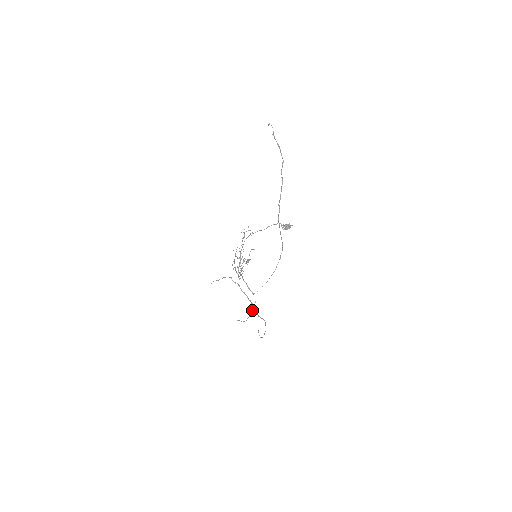
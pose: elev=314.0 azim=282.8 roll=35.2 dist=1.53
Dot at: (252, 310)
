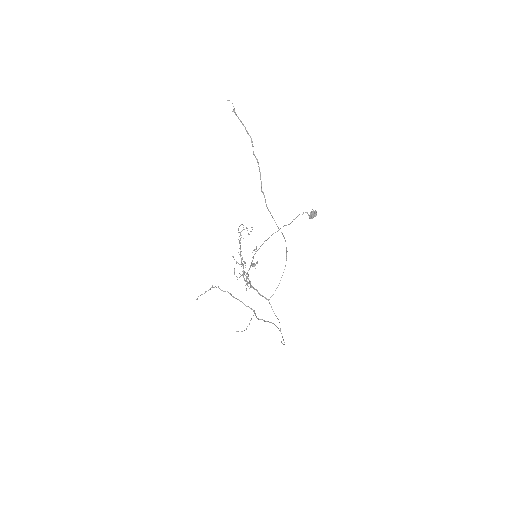
Dot at: occluded
